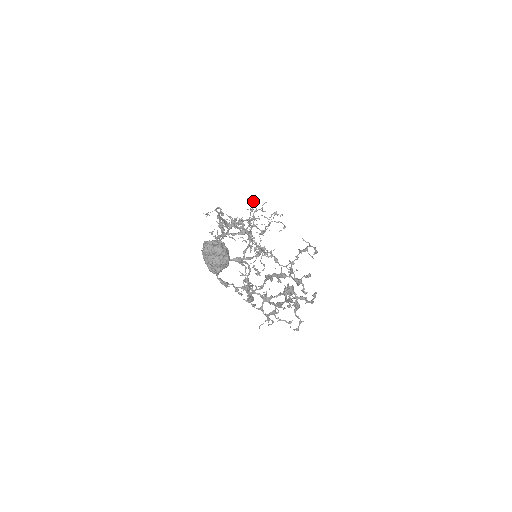
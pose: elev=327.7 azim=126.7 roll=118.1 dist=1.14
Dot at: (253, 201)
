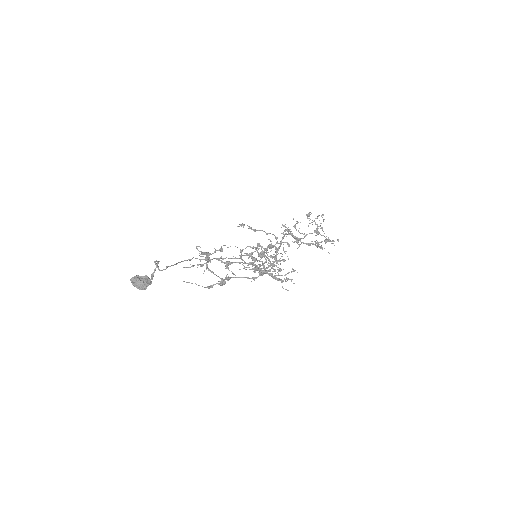
Dot at: (284, 226)
